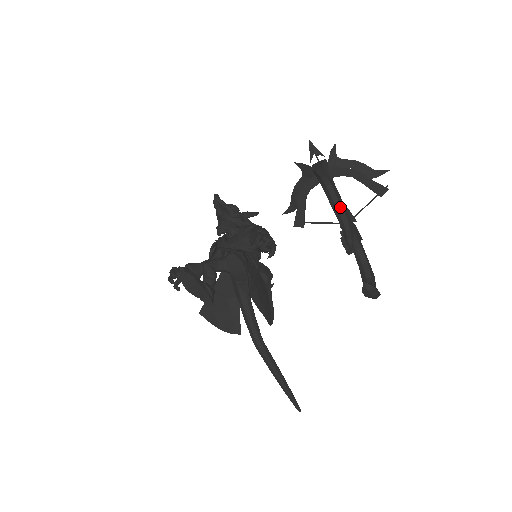
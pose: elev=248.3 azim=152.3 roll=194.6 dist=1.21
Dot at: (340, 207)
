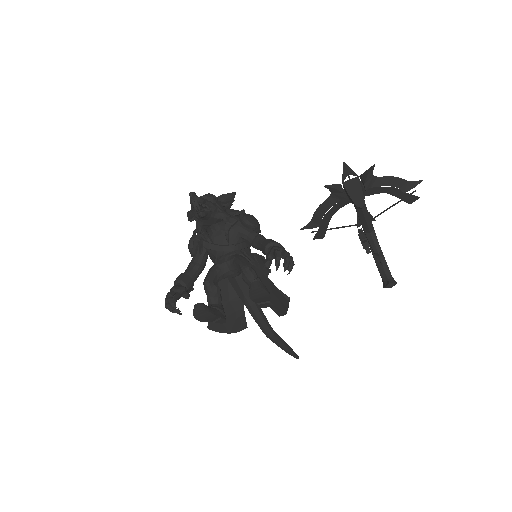
Dot at: (370, 221)
